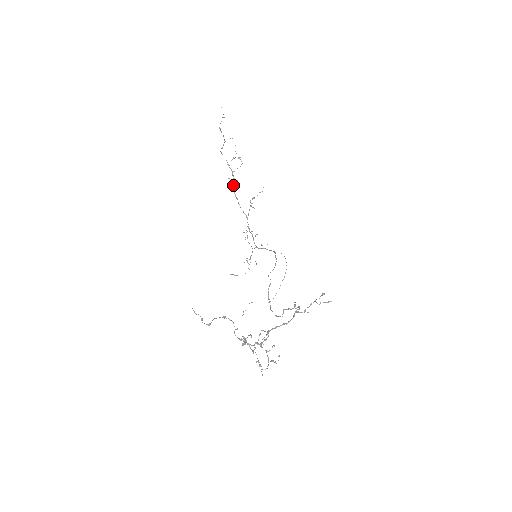
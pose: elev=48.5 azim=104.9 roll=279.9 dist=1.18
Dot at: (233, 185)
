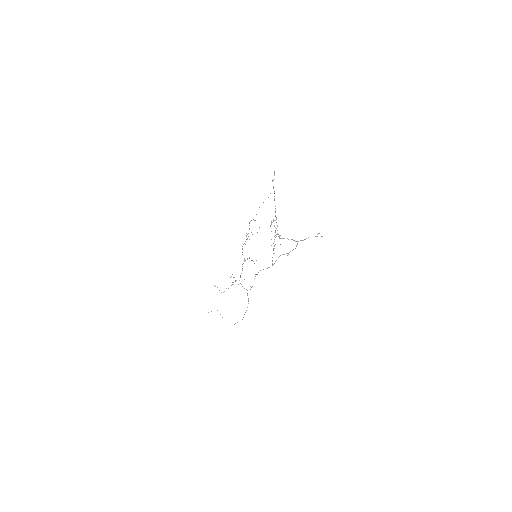
Dot at: occluded
